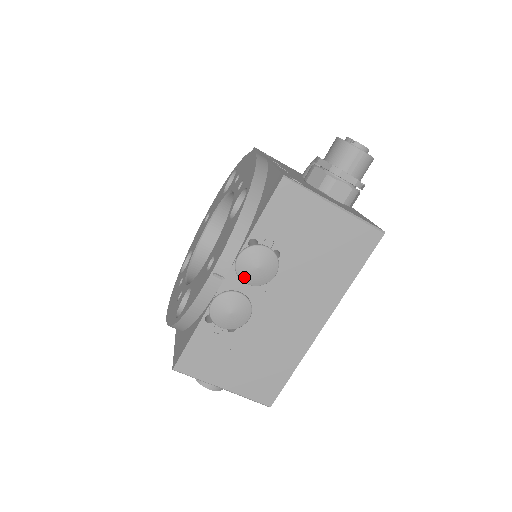
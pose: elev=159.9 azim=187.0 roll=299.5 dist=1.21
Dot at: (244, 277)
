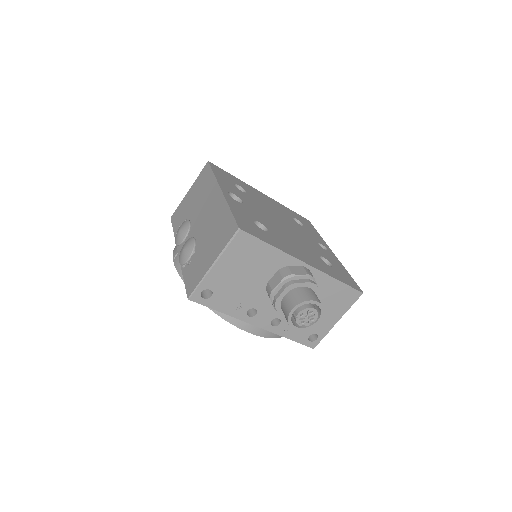
Dot at: (180, 240)
